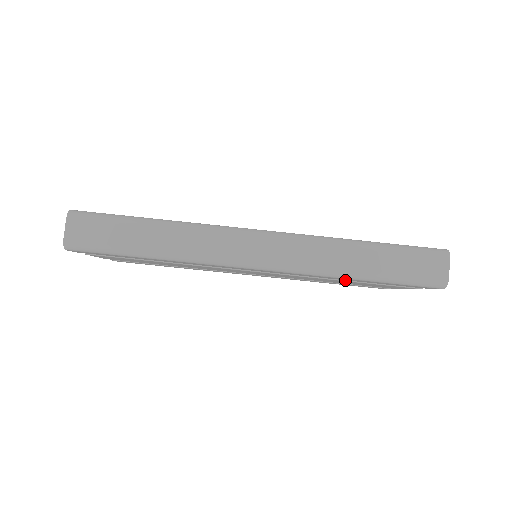
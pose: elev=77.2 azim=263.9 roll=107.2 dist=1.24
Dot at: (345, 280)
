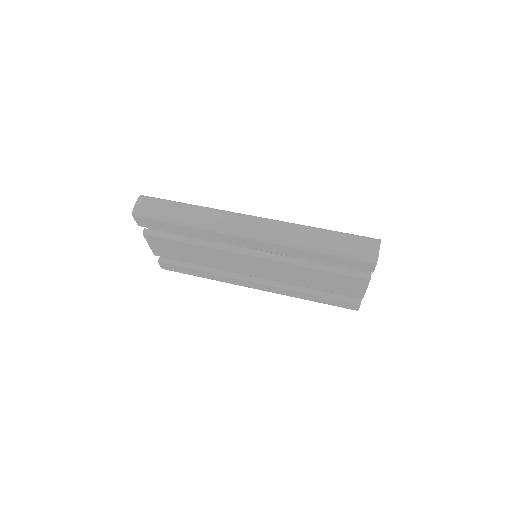
Dot at: (314, 267)
